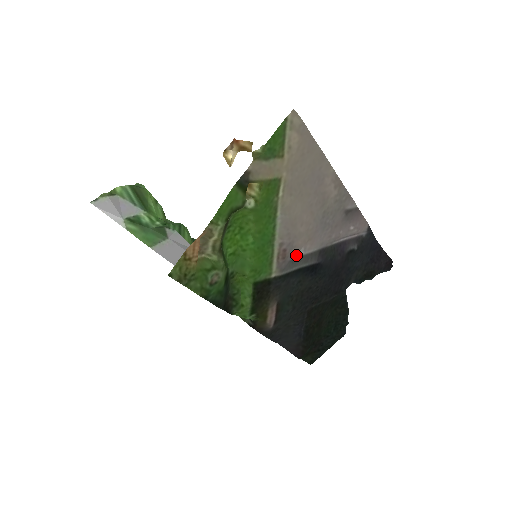
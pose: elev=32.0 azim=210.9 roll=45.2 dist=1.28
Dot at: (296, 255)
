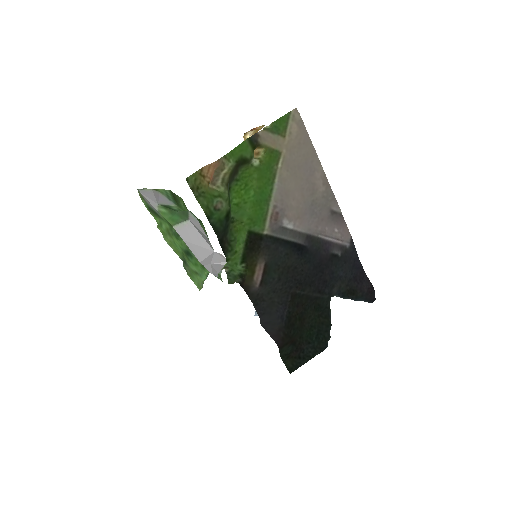
Dot at: (286, 226)
